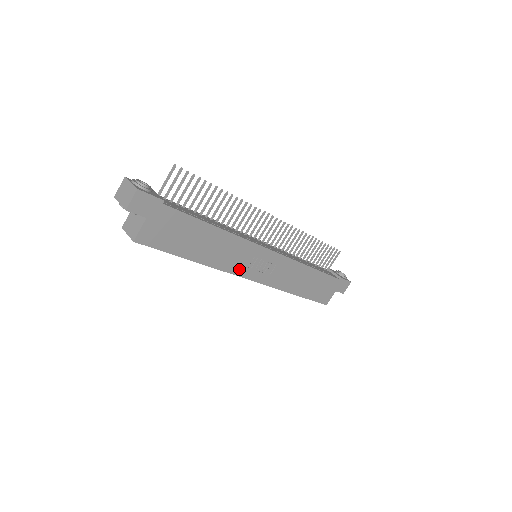
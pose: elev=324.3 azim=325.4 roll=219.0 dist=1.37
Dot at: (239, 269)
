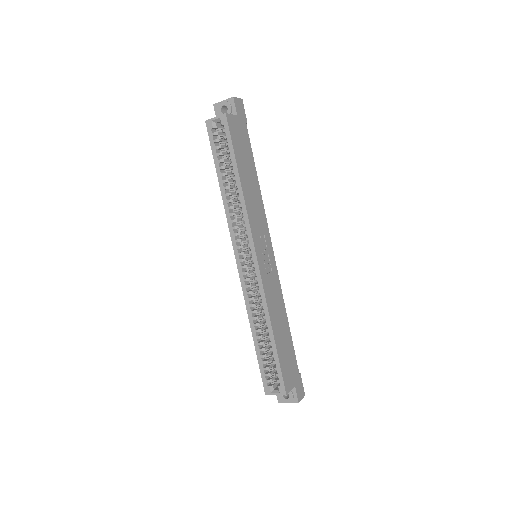
Dot at: (255, 232)
